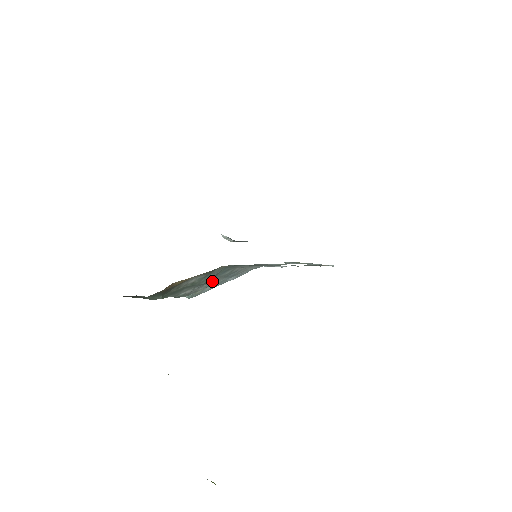
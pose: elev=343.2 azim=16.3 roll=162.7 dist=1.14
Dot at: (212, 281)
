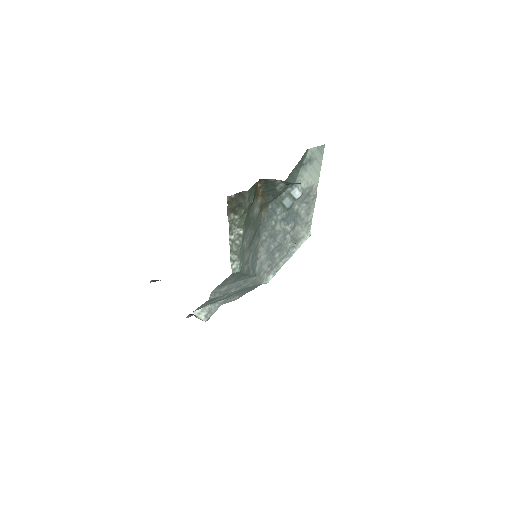
Dot at: (250, 251)
